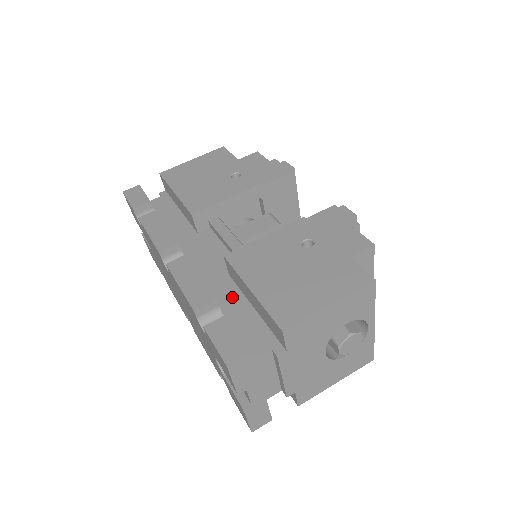
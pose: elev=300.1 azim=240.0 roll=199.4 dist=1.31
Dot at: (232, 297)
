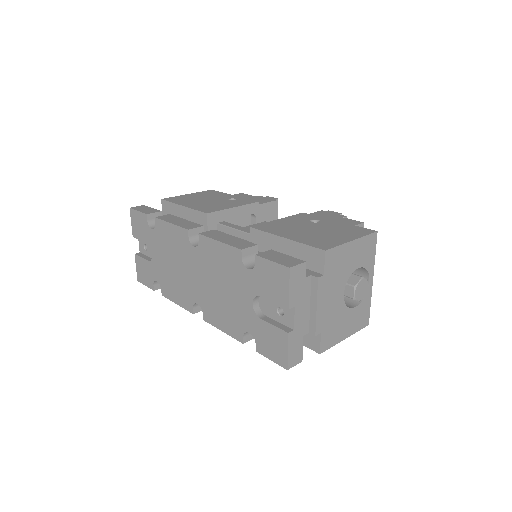
Dot at: occluded
